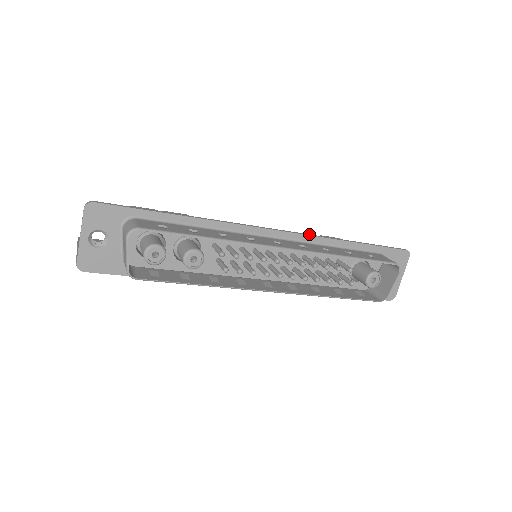
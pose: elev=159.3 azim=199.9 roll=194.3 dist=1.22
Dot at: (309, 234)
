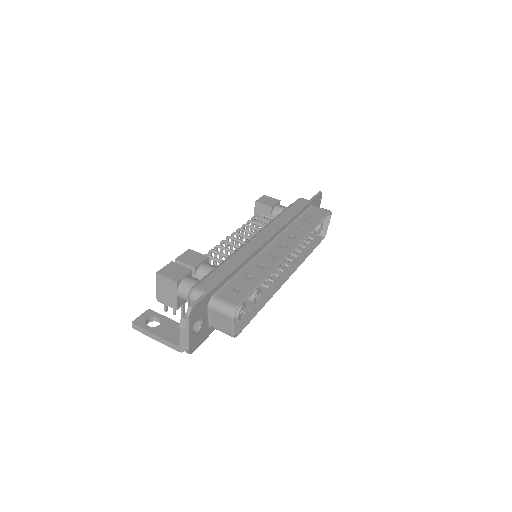
Dot at: (284, 223)
